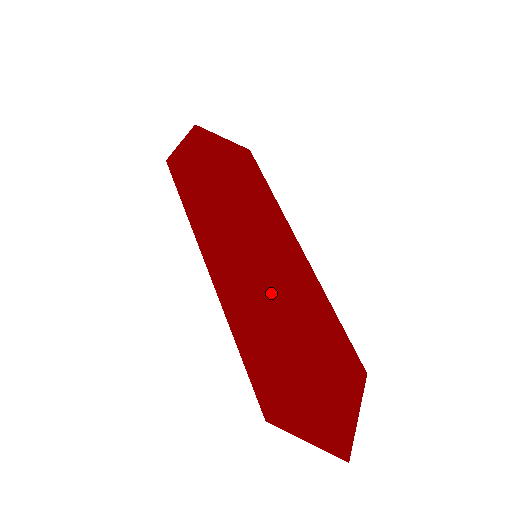
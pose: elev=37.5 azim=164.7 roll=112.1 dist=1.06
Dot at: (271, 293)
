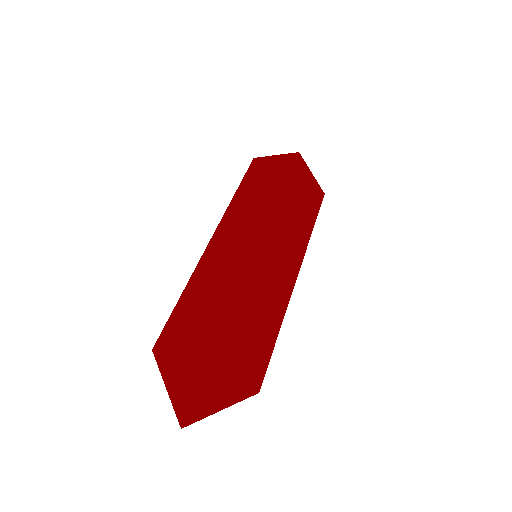
Dot at: (242, 285)
